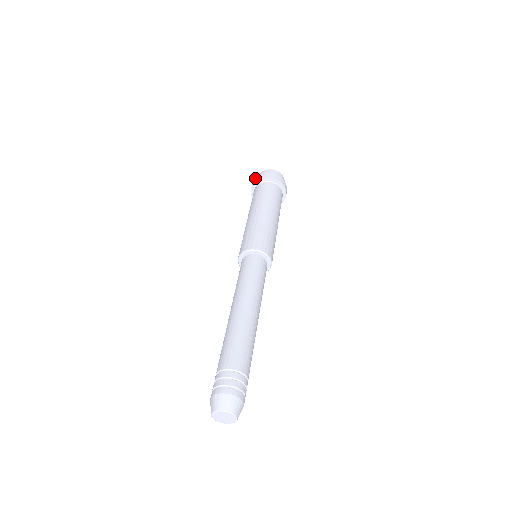
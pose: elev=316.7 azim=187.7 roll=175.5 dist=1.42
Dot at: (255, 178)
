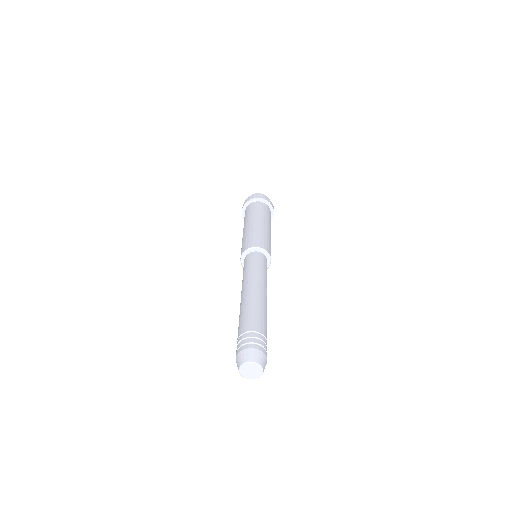
Dot at: occluded
